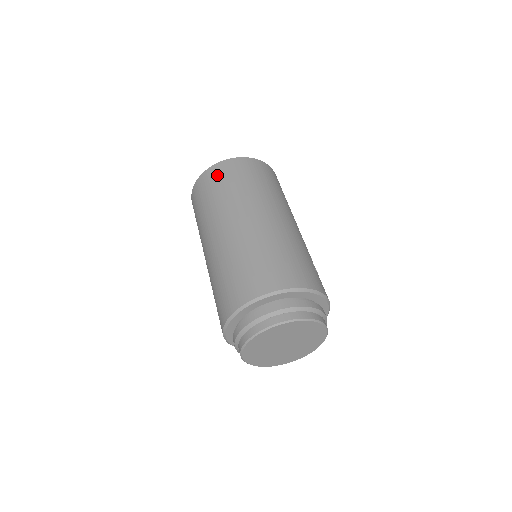
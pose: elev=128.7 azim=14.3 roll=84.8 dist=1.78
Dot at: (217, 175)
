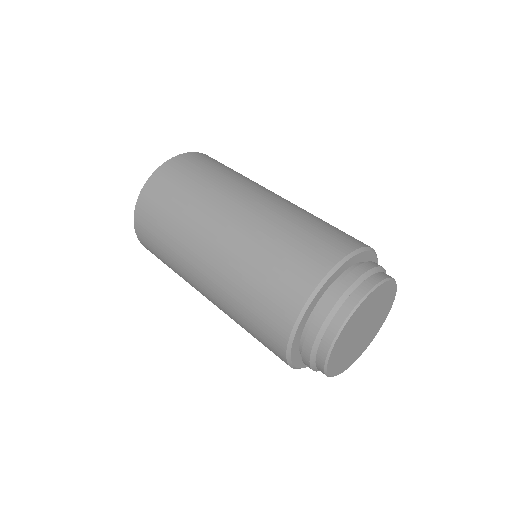
Dot at: (214, 160)
